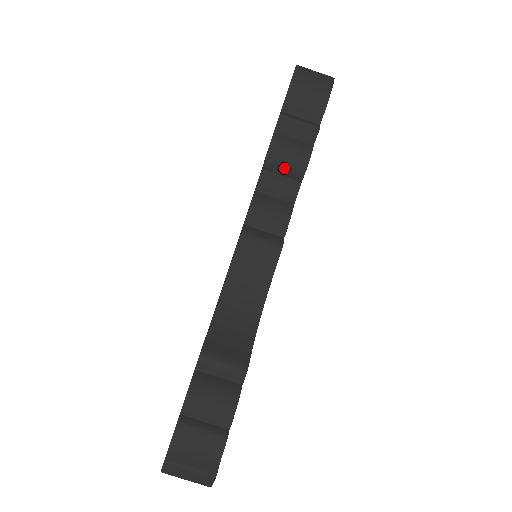
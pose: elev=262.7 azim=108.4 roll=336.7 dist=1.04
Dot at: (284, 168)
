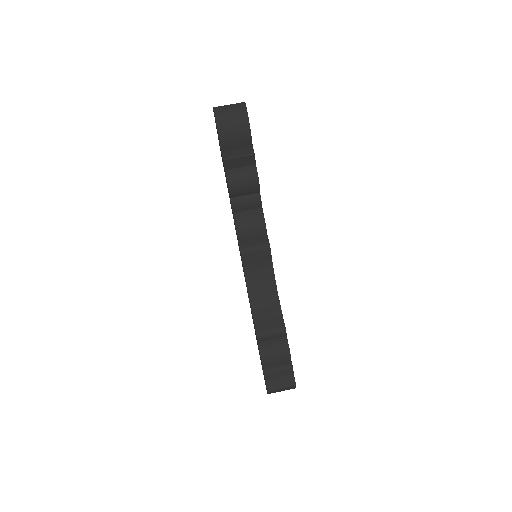
Dot at: (244, 192)
